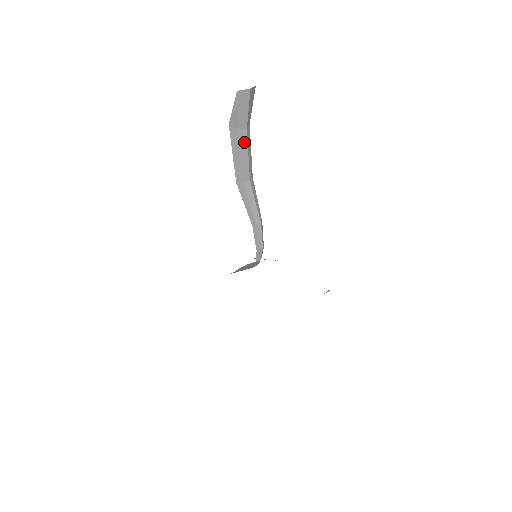
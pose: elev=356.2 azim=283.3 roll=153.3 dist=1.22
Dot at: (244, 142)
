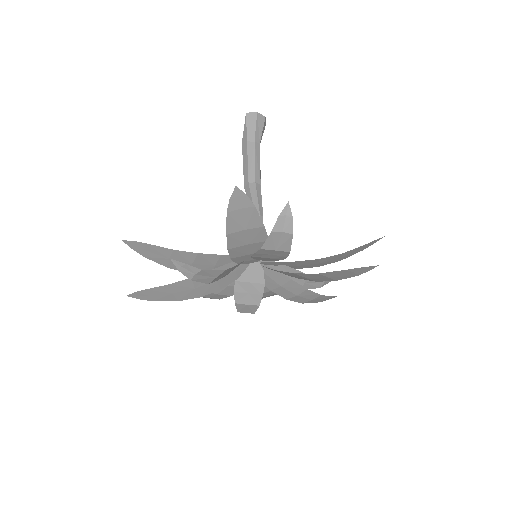
Dot at: (252, 151)
